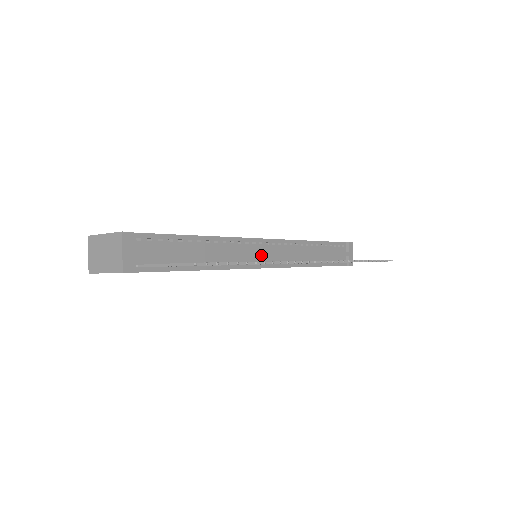
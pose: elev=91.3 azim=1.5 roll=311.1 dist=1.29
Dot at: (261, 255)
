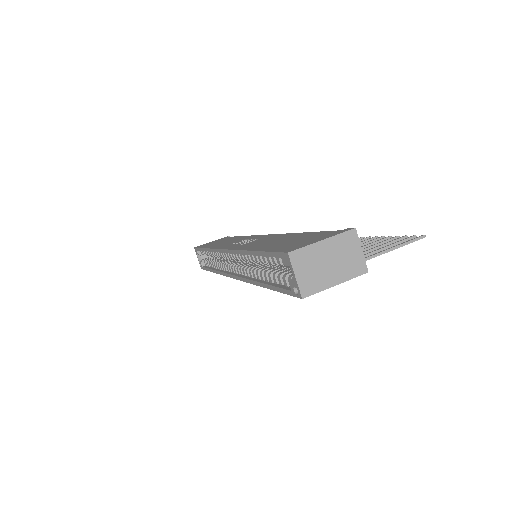
Dot at: occluded
